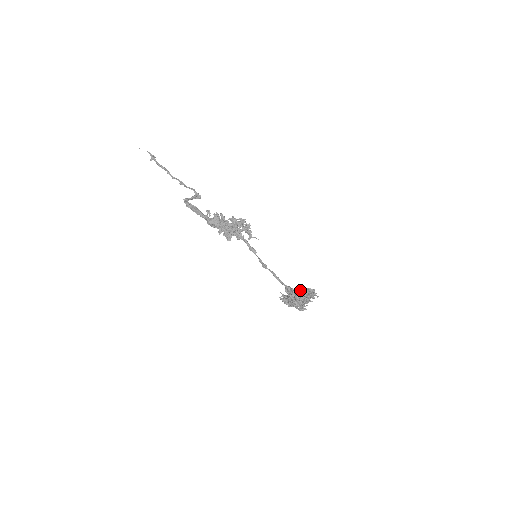
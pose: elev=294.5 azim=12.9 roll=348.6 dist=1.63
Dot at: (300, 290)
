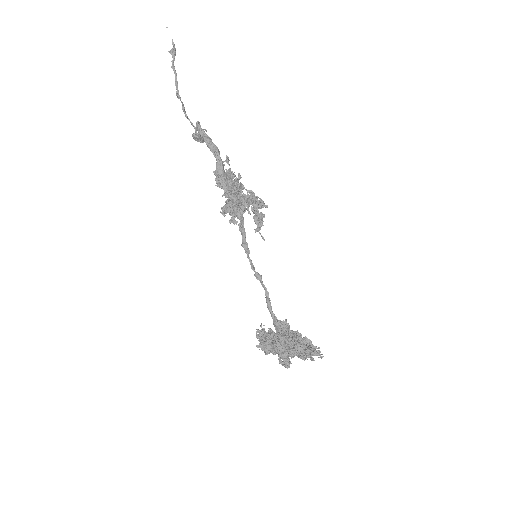
Dot at: occluded
